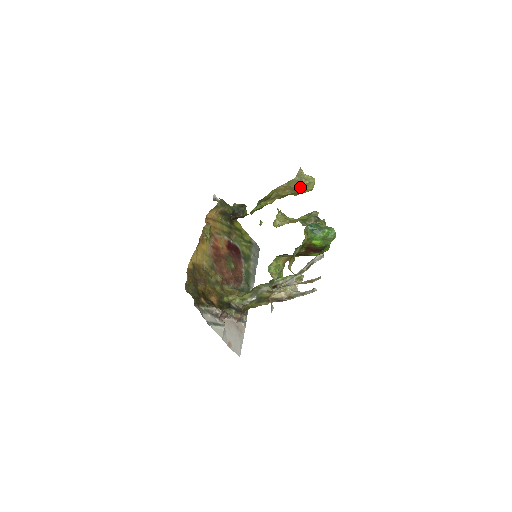
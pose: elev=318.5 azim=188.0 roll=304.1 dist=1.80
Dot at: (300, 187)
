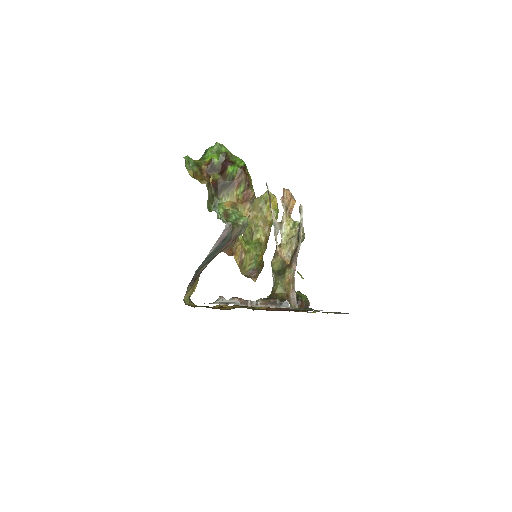
Dot at: (260, 202)
